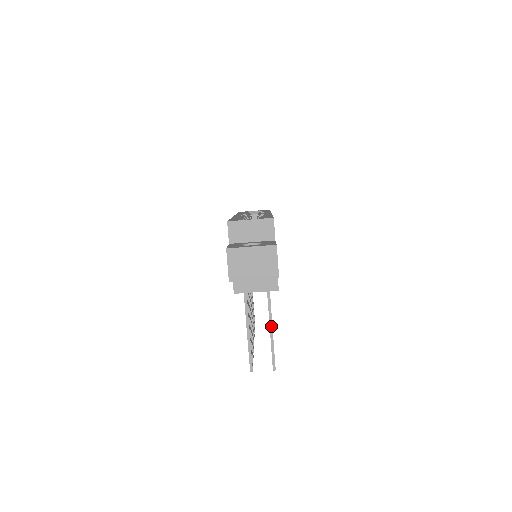
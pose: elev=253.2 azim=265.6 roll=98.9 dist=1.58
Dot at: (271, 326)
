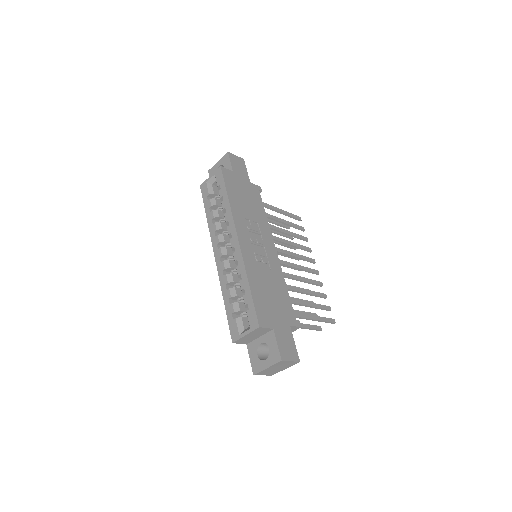
Dot at: (313, 320)
